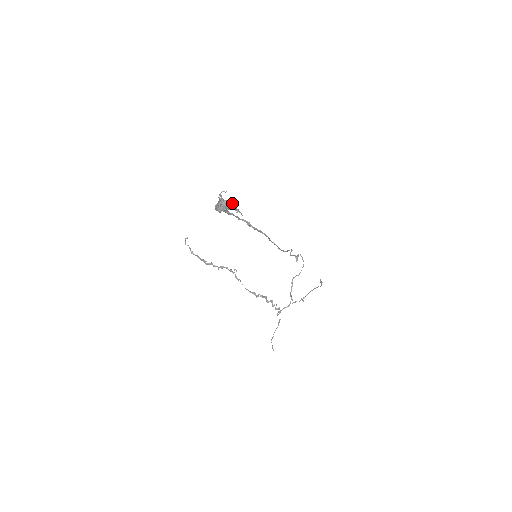
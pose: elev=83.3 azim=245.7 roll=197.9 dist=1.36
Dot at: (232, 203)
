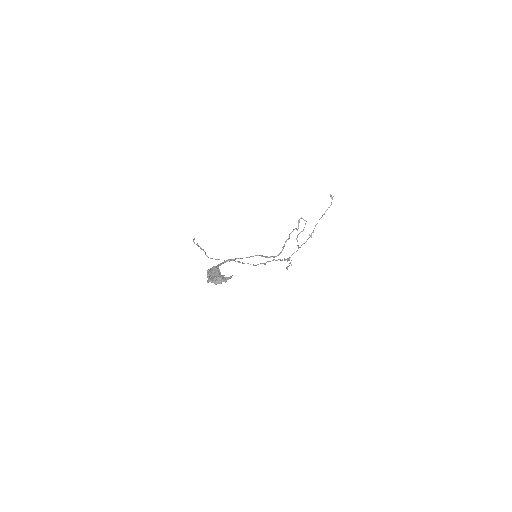
Dot at: (220, 279)
